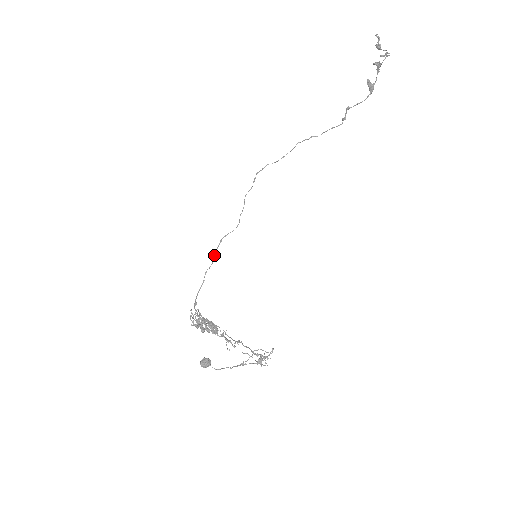
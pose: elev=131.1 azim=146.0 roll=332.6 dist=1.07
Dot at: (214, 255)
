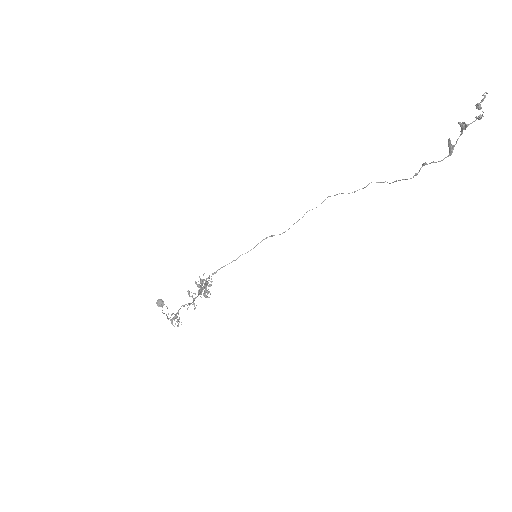
Dot at: (255, 246)
